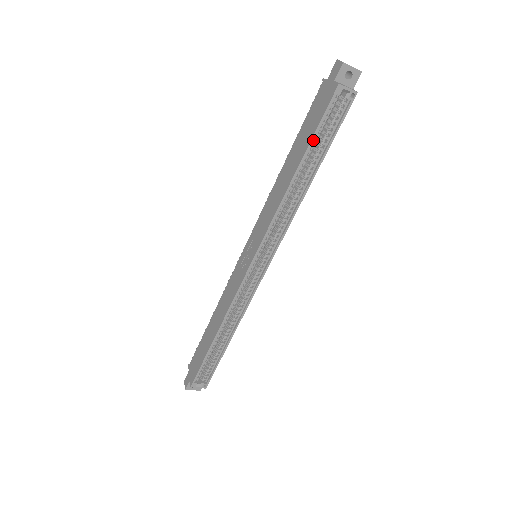
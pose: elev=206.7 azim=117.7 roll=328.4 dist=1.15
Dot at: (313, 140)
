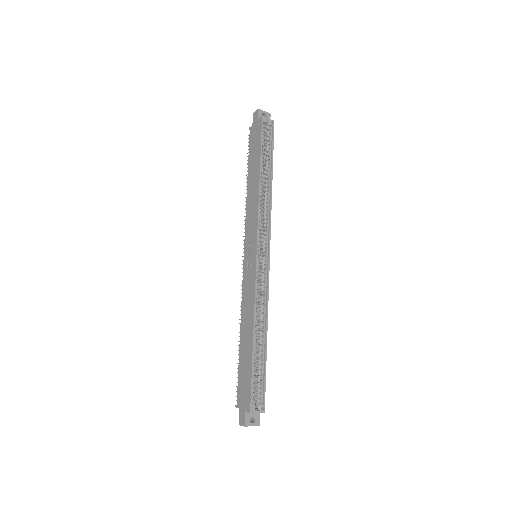
Dot at: (261, 152)
